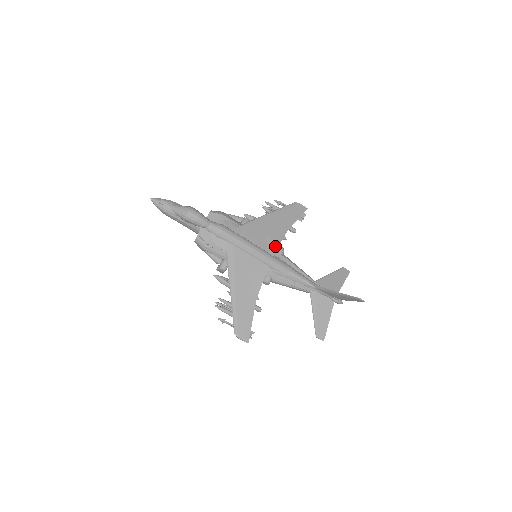
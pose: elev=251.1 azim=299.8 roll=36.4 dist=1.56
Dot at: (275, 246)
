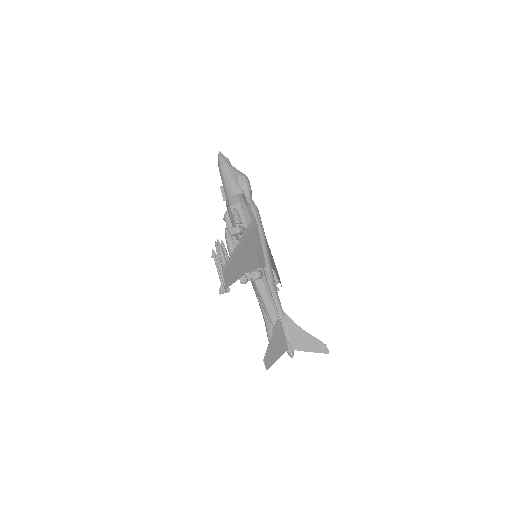
Dot at: (272, 265)
